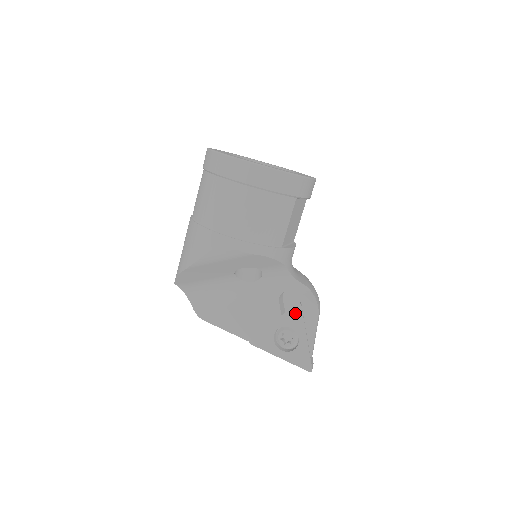
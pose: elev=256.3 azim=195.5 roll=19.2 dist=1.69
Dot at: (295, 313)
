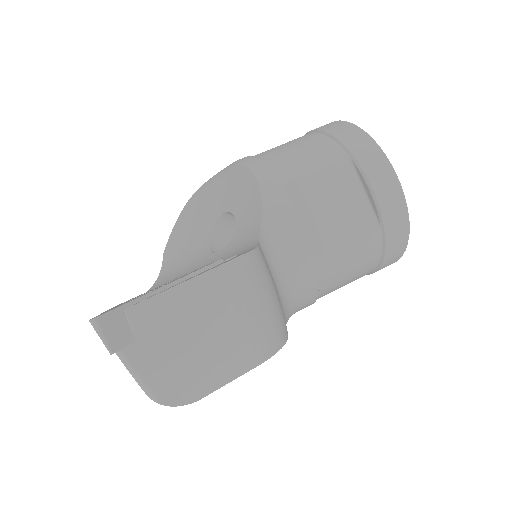
Dot at: occluded
